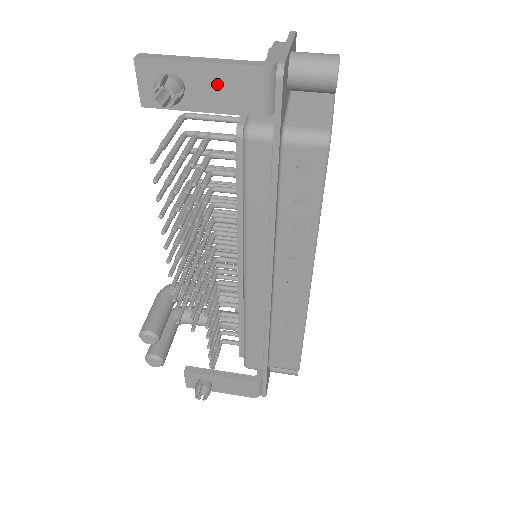
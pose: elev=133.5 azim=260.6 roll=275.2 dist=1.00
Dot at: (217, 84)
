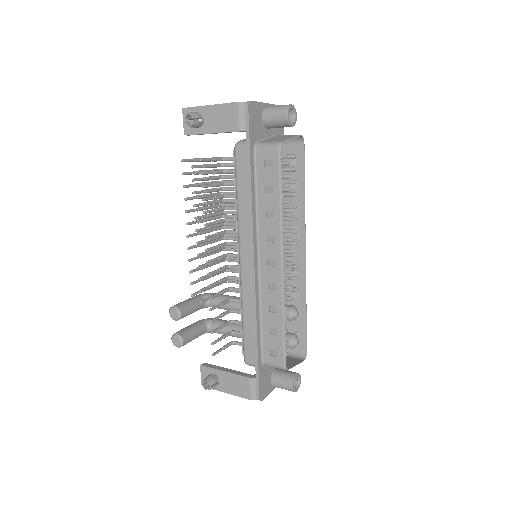
Dot at: (218, 116)
